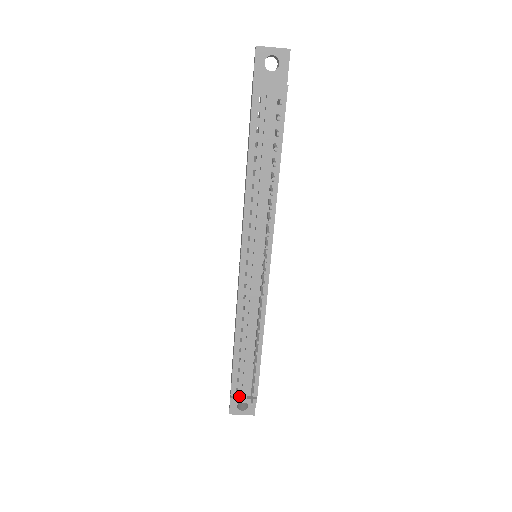
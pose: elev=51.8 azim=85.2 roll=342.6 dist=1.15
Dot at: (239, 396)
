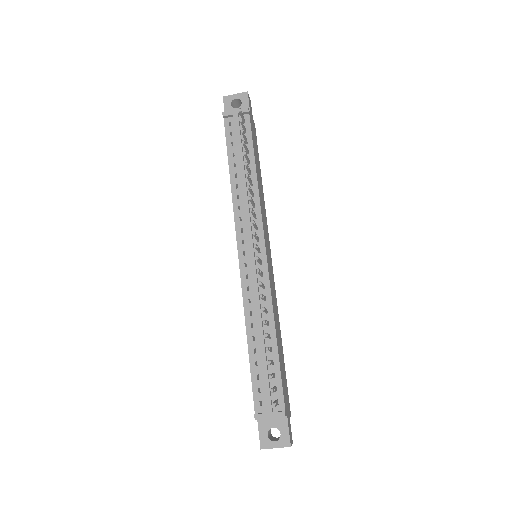
Dot at: (264, 412)
